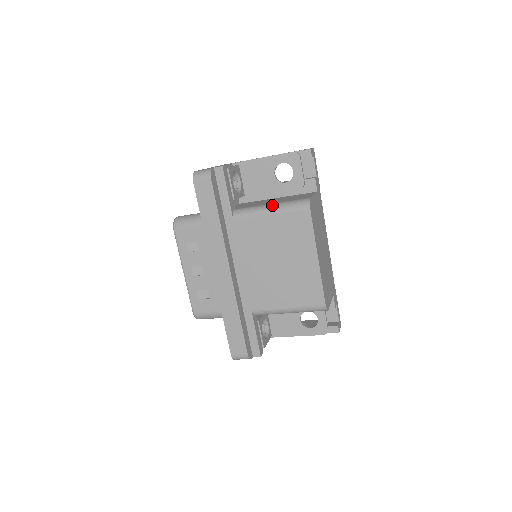
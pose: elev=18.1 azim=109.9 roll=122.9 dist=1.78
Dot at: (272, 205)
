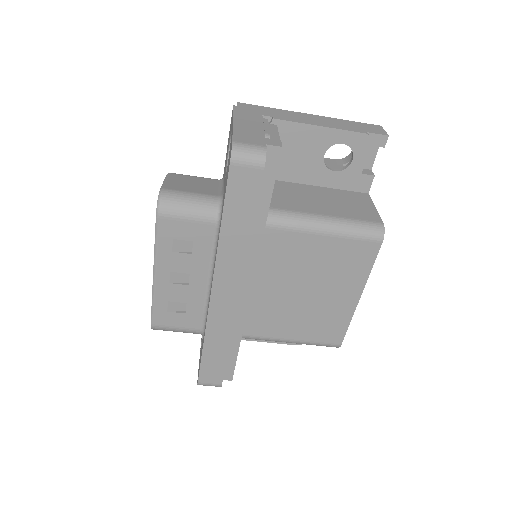
Dot at: (329, 220)
